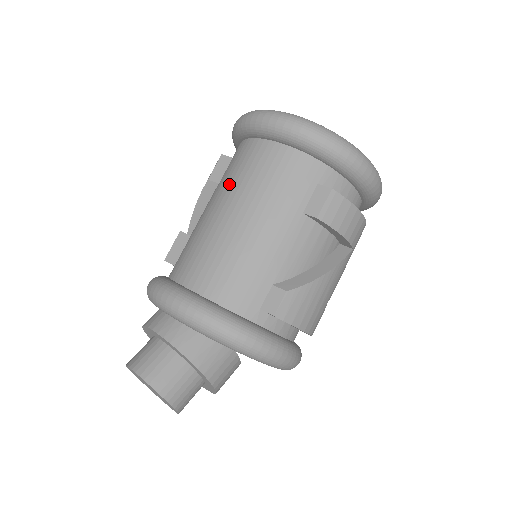
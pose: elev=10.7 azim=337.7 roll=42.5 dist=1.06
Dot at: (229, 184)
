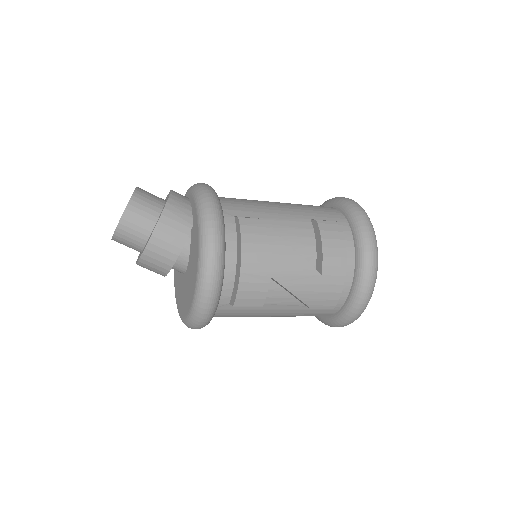
Dot at: occluded
